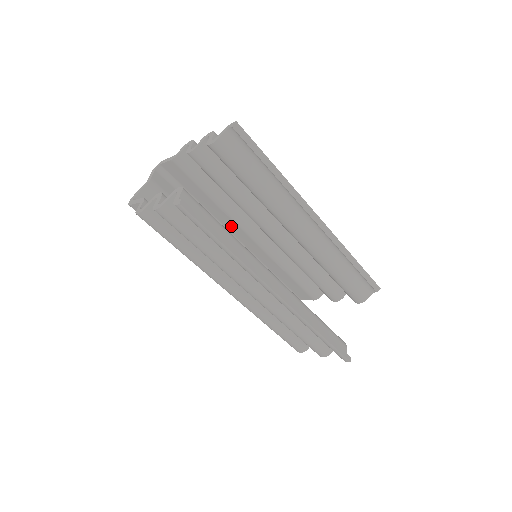
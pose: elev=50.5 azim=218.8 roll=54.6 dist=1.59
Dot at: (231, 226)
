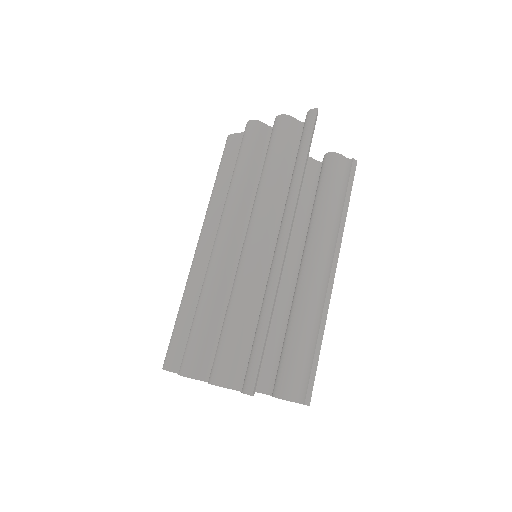
Dot at: occluded
